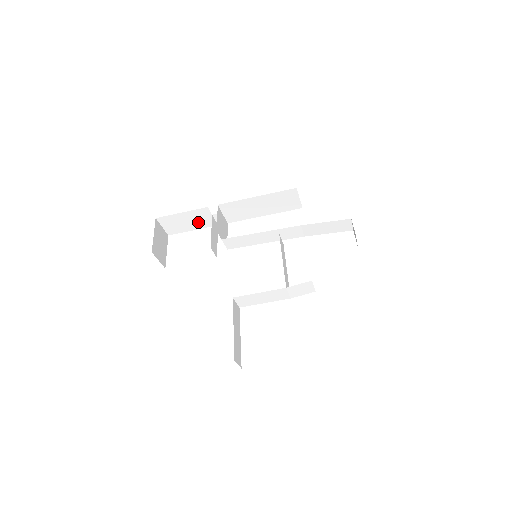
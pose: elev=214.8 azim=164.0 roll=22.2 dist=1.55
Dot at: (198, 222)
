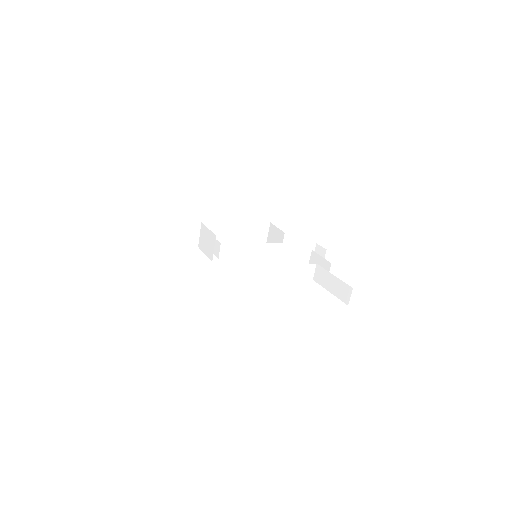
Dot at: (184, 238)
